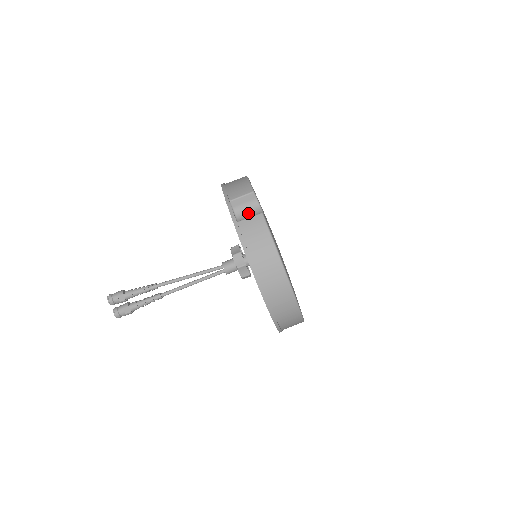
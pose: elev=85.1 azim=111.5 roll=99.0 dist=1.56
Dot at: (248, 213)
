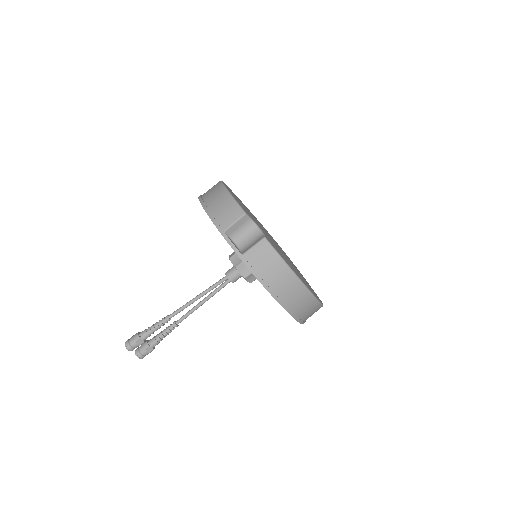
Dot at: (246, 236)
